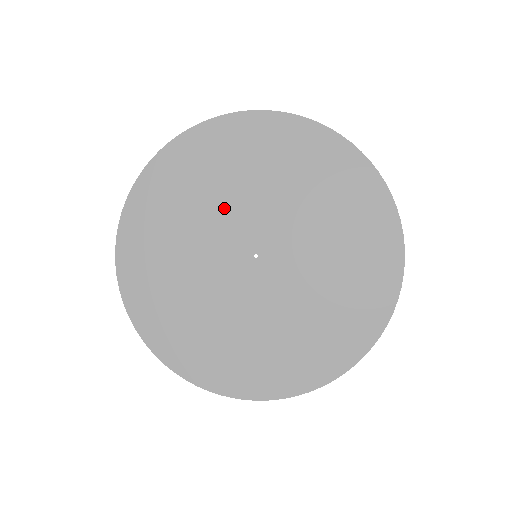
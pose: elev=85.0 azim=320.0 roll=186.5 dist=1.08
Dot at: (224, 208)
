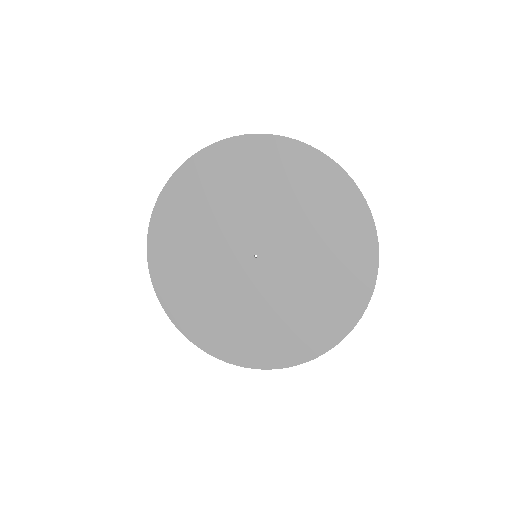
Dot at: (228, 218)
